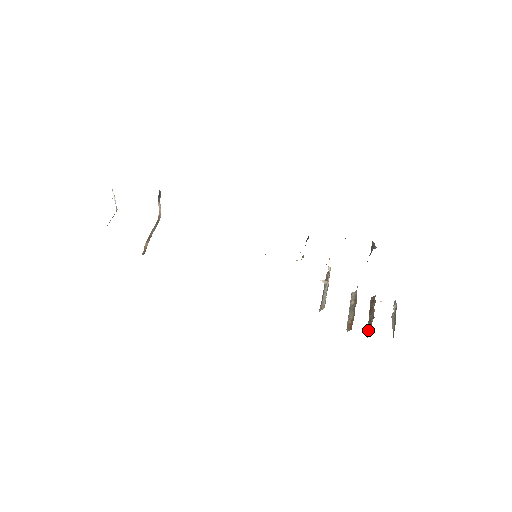
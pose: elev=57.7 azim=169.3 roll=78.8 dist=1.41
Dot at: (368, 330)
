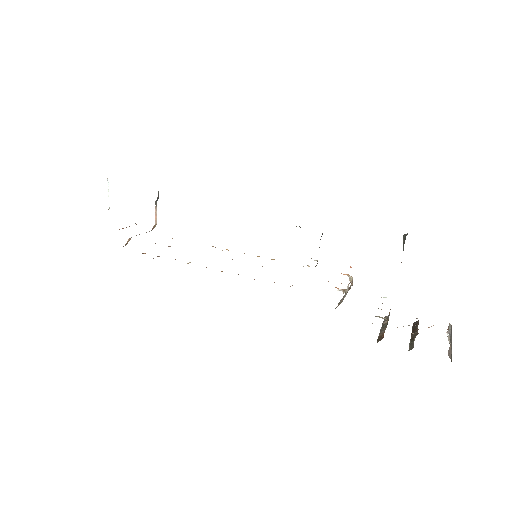
Dot at: (410, 345)
